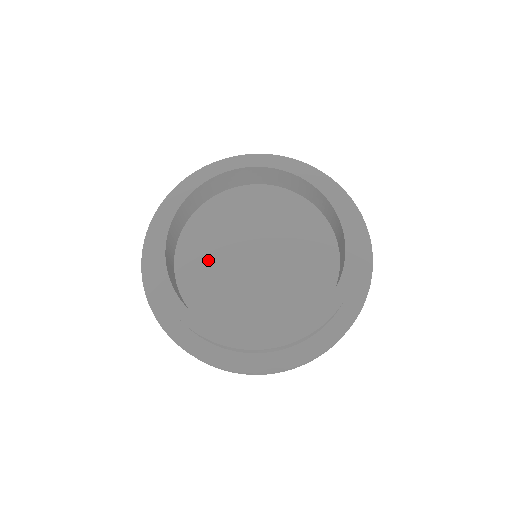
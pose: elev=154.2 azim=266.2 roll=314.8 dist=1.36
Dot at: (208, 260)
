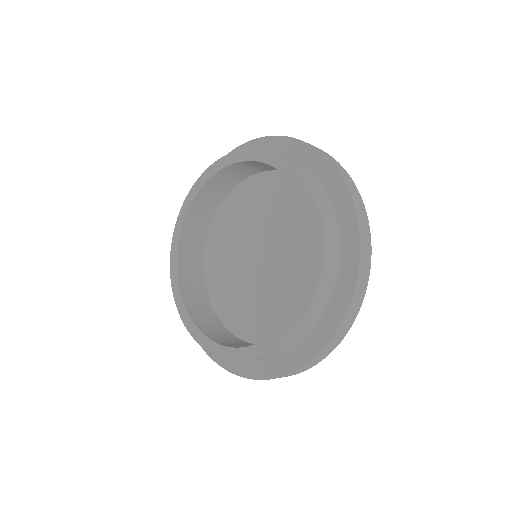
Dot at: (226, 252)
